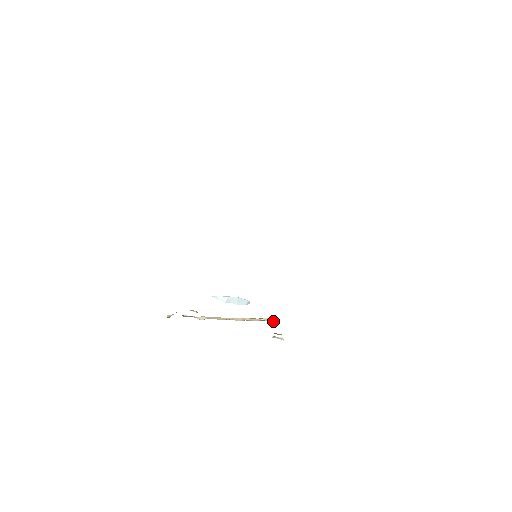
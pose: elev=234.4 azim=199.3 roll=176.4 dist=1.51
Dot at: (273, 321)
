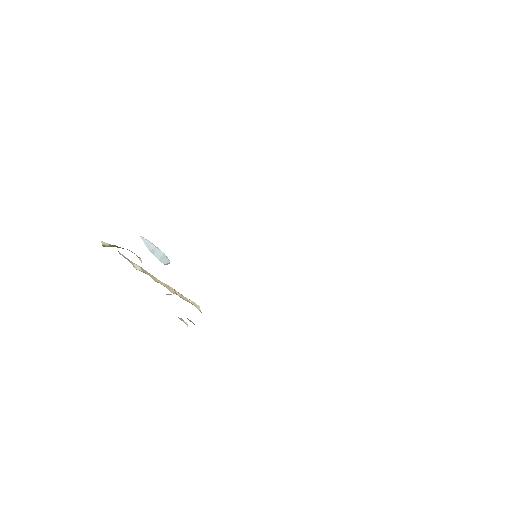
Dot at: (199, 309)
